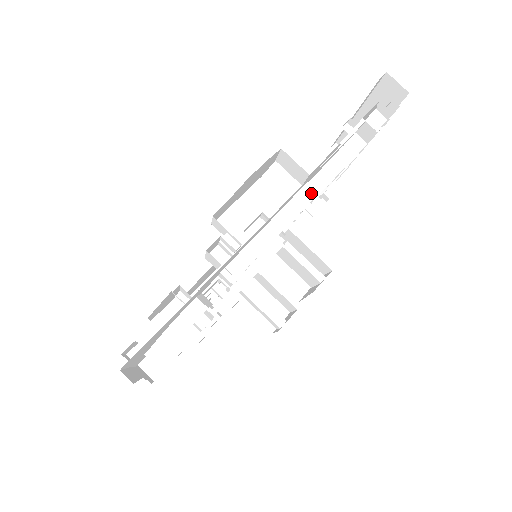
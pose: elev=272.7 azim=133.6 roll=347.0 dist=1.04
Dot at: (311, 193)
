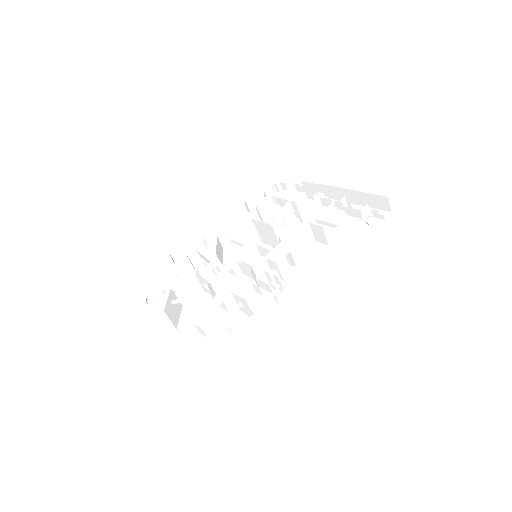
Dot at: (328, 260)
